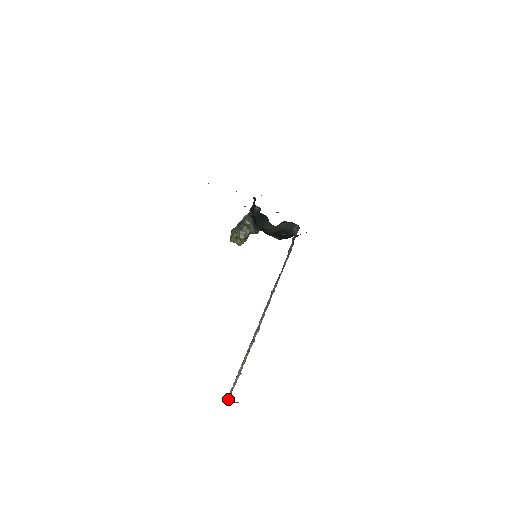
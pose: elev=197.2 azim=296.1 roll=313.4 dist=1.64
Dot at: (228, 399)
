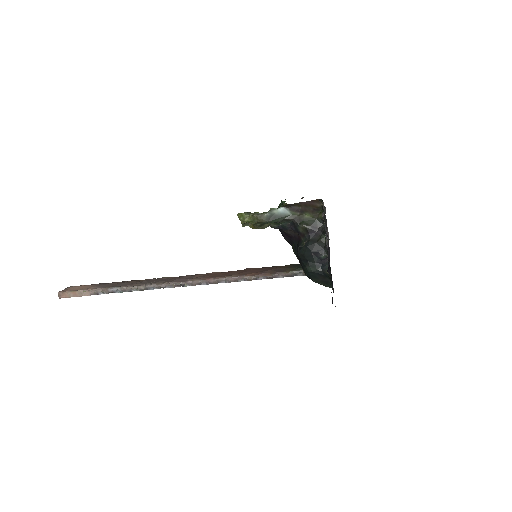
Dot at: (67, 296)
